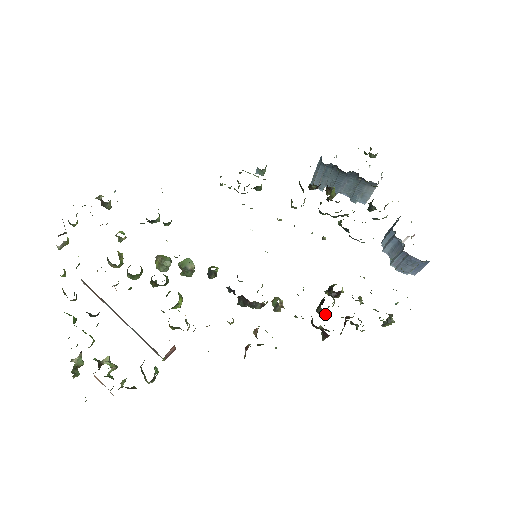
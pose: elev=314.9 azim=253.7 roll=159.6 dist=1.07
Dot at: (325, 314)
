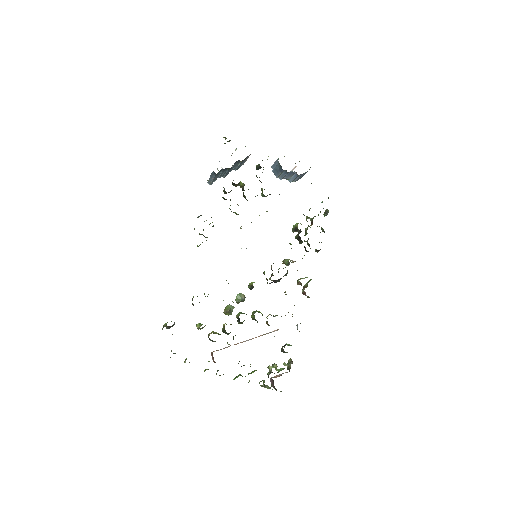
Dot at: (306, 241)
